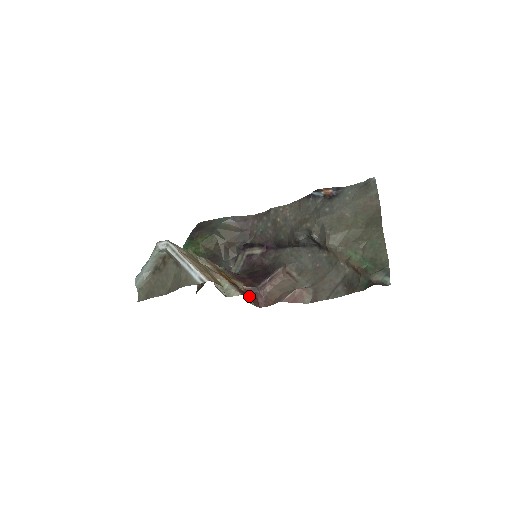
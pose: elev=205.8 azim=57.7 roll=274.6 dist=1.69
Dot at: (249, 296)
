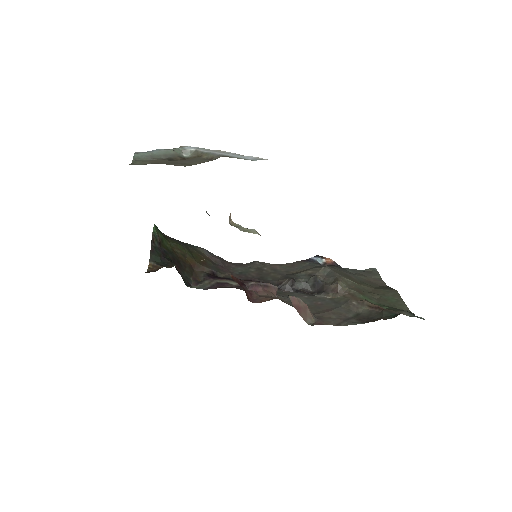
Dot at: occluded
